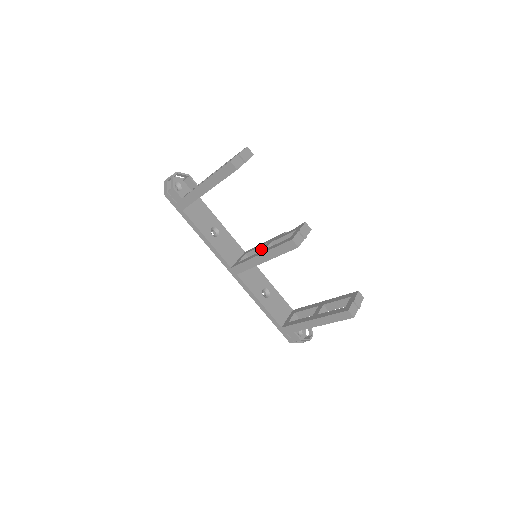
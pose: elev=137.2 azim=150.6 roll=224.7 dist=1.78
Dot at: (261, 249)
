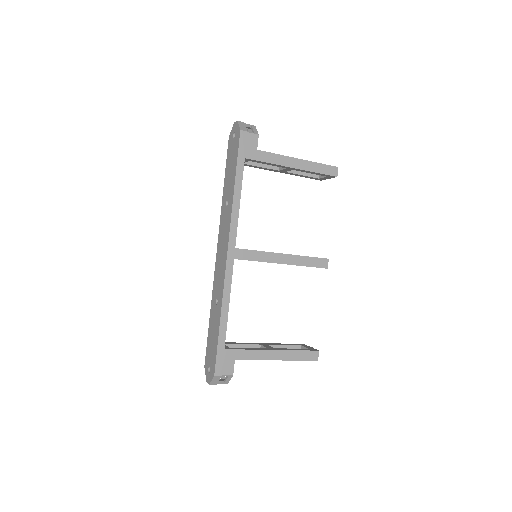
Dot at: occluded
